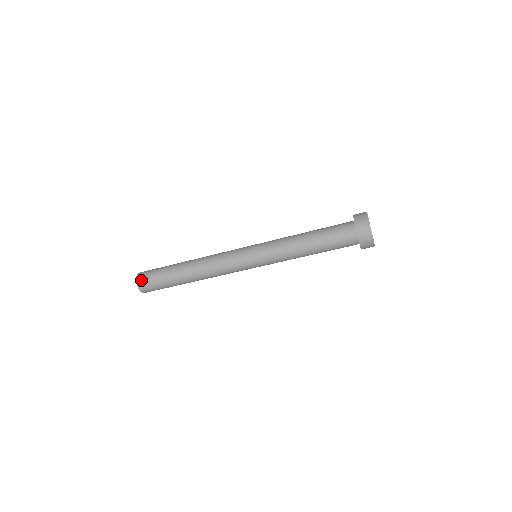
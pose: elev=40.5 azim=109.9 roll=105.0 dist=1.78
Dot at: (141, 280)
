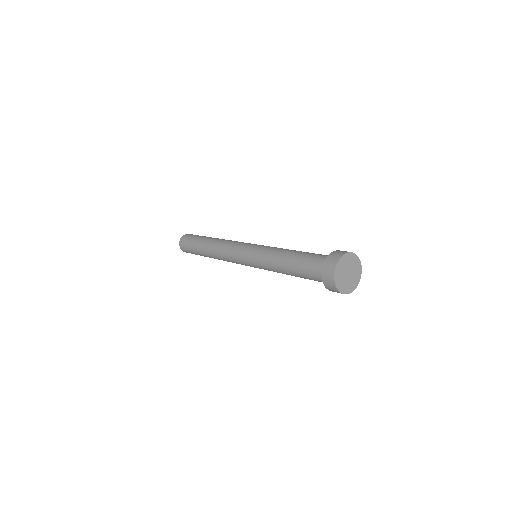
Dot at: occluded
